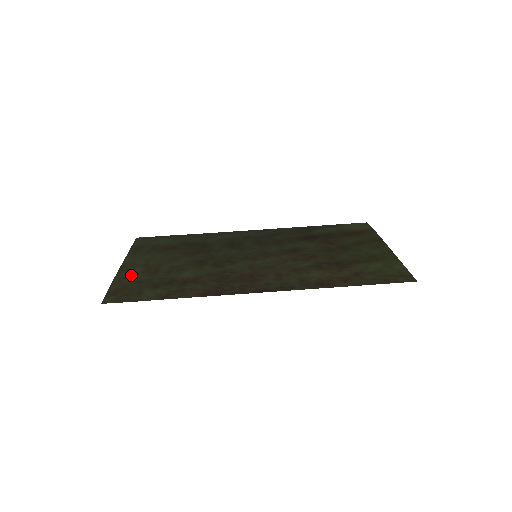
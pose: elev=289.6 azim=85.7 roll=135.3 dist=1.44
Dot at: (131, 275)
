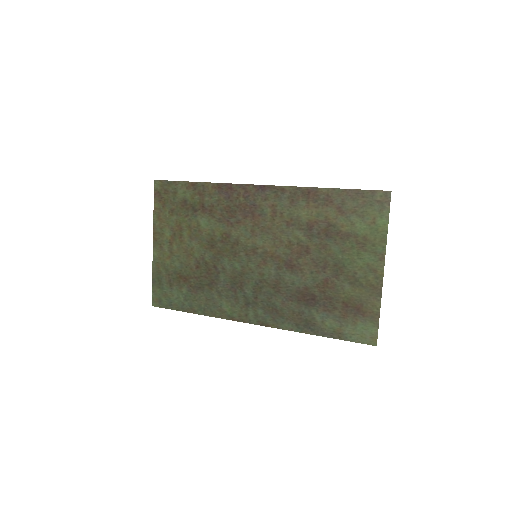
Dot at: (164, 224)
